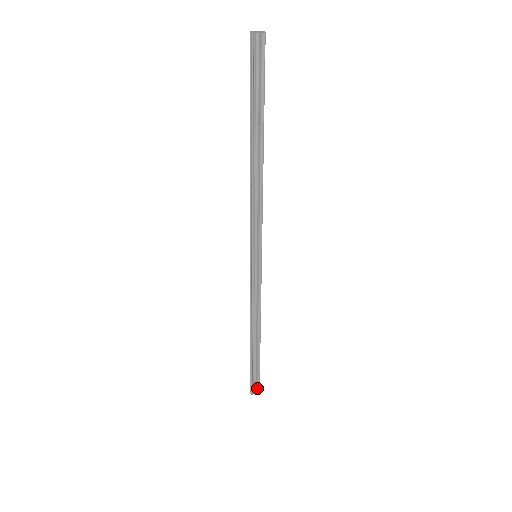
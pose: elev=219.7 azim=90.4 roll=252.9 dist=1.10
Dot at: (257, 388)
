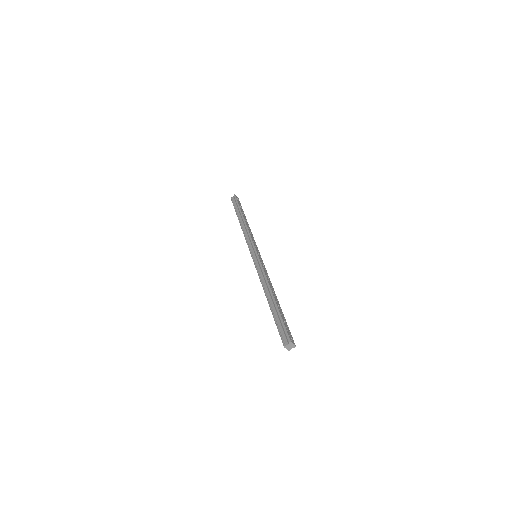
Dot at: (286, 336)
